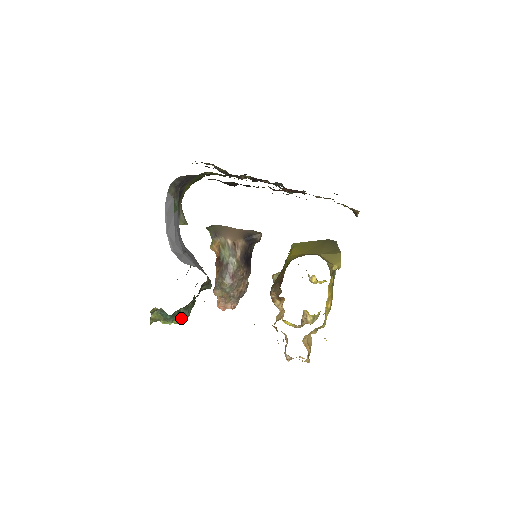
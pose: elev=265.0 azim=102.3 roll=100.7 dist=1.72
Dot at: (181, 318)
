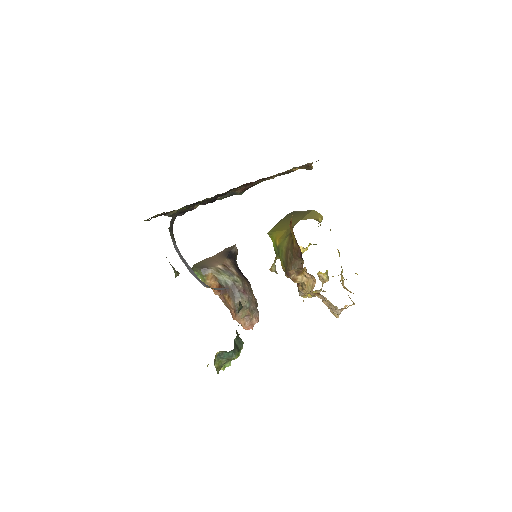
Dot at: (239, 349)
